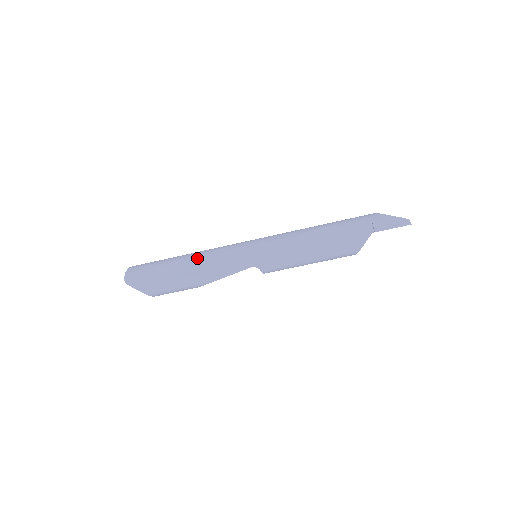
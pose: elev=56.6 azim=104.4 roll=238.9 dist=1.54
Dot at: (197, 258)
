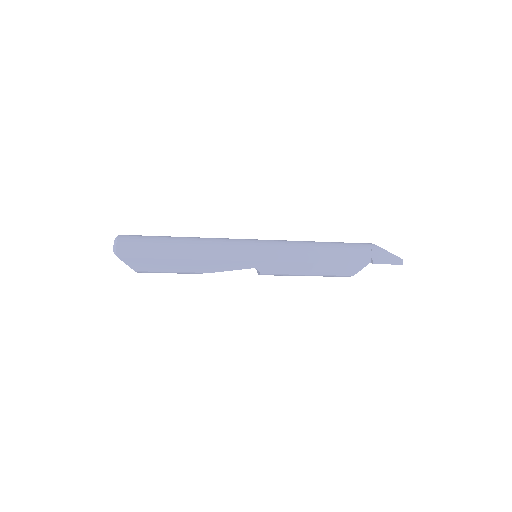
Dot at: (200, 246)
